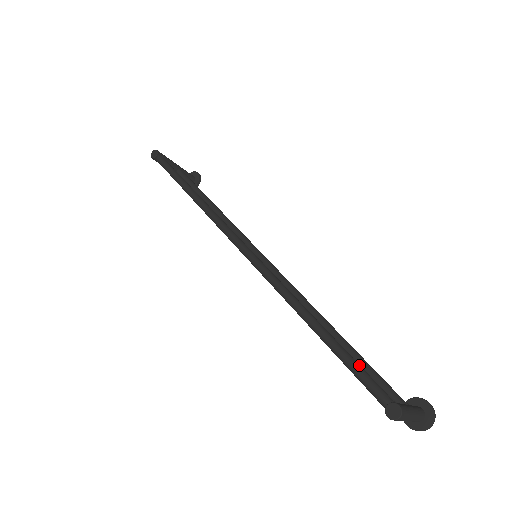
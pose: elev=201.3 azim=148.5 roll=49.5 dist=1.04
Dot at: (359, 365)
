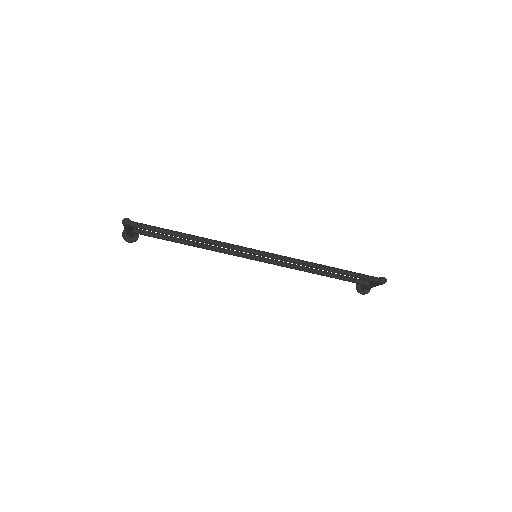
Dot at: (358, 273)
